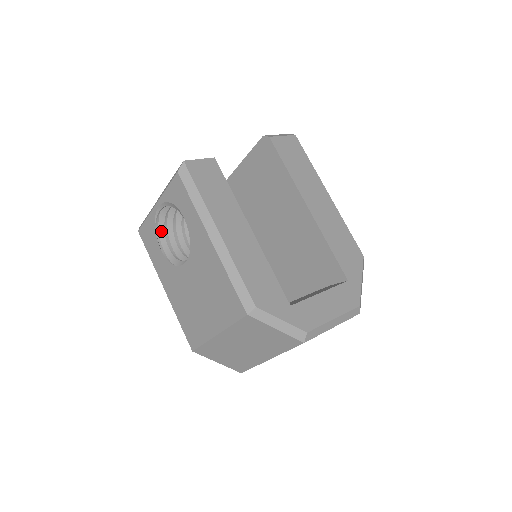
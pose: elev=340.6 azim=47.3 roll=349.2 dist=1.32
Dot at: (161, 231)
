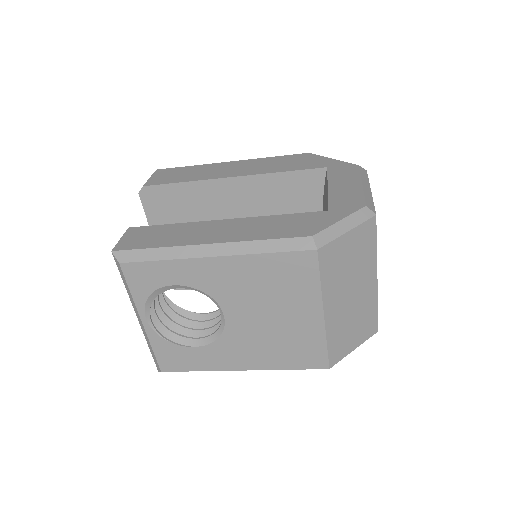
Dot at: (175, 339)
